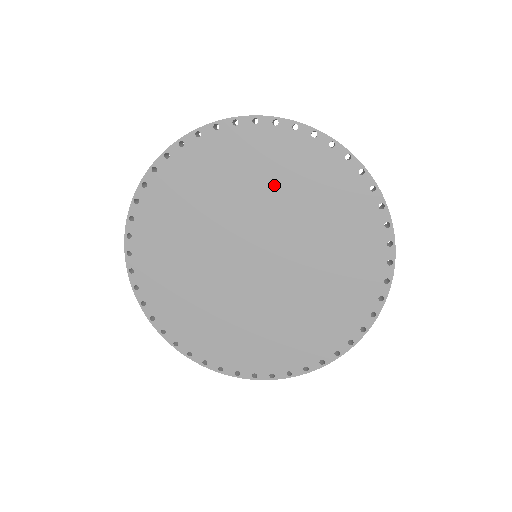
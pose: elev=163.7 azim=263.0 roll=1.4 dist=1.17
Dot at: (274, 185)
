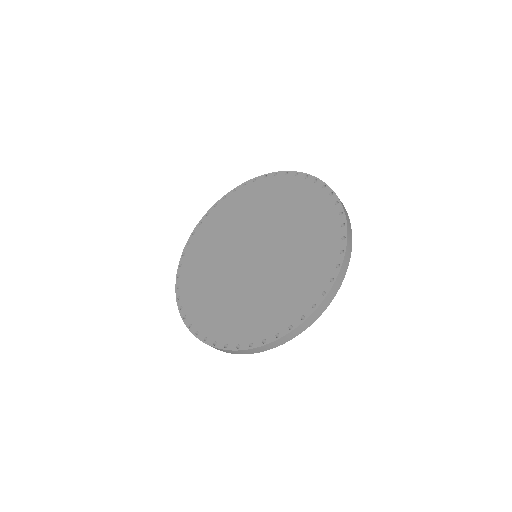
Dot at: (296, 219)
